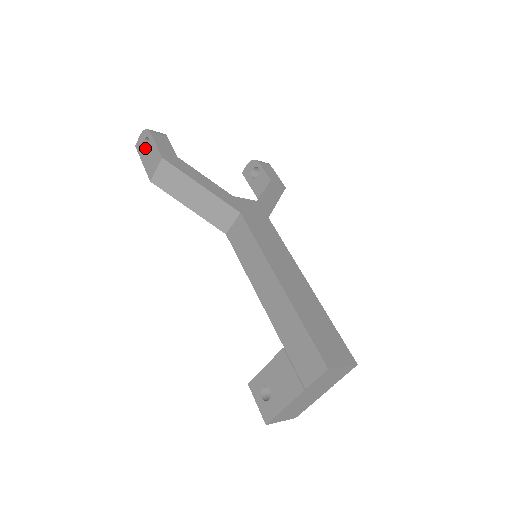
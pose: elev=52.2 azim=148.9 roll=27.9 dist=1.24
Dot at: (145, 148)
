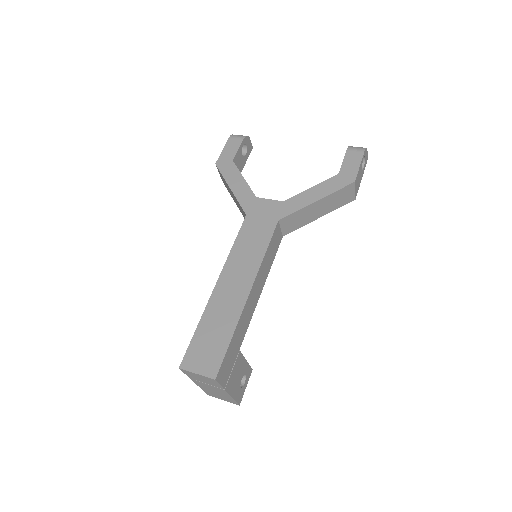
Dot at: occluded
